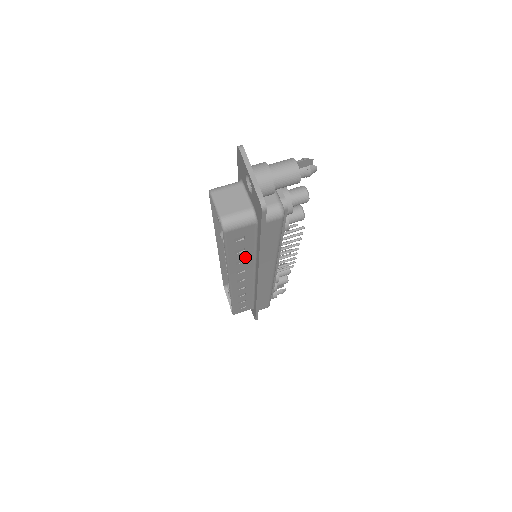
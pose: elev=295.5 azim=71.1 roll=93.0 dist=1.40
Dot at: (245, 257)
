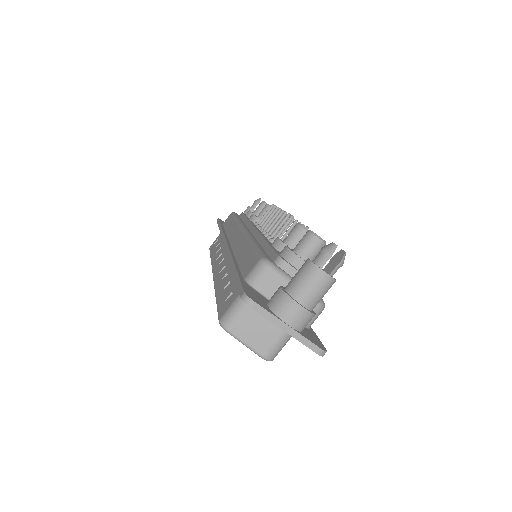
Dot at: occluded
